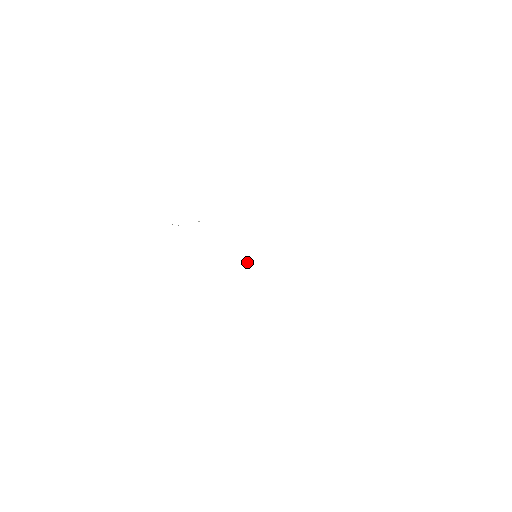
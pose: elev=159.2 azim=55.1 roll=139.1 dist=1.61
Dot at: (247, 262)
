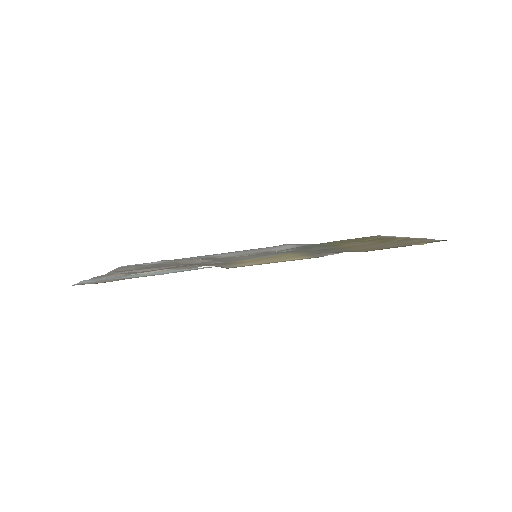
Dot at: occluded
